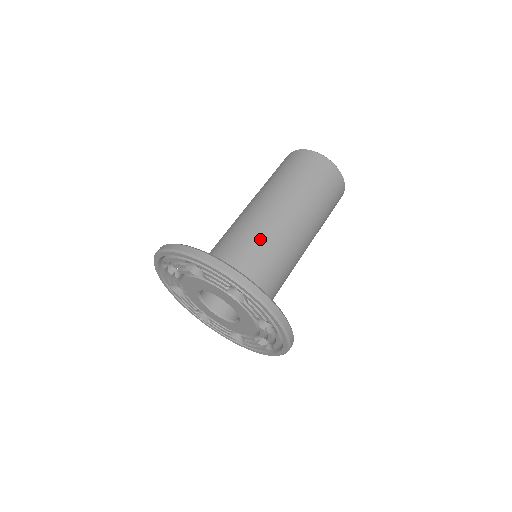
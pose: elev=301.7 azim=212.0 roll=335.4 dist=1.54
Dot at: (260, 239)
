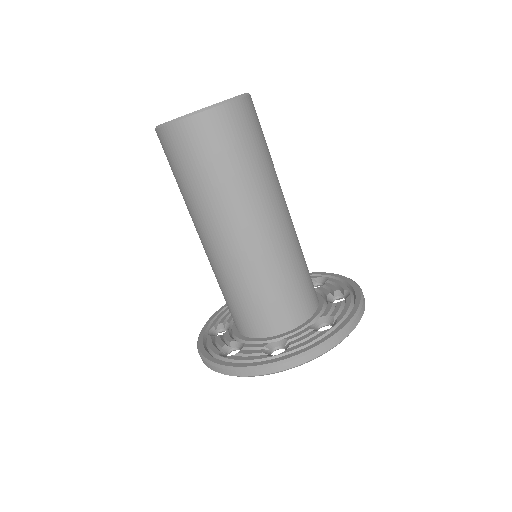
Dot at: (241, 280)
